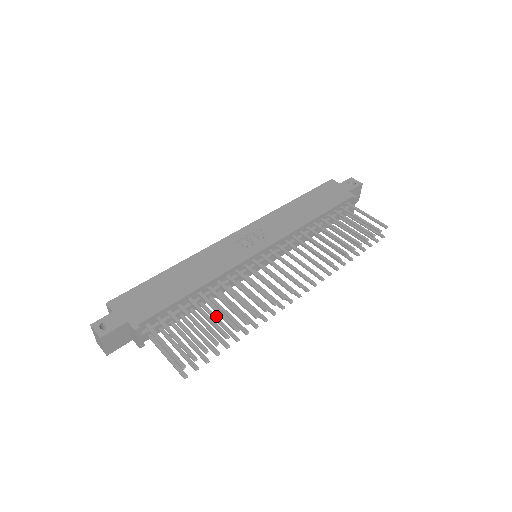
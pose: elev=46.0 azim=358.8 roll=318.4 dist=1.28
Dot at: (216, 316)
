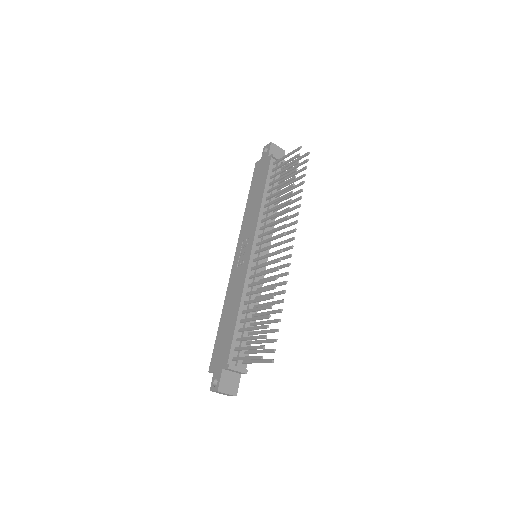
Dot at: (263, 312)
